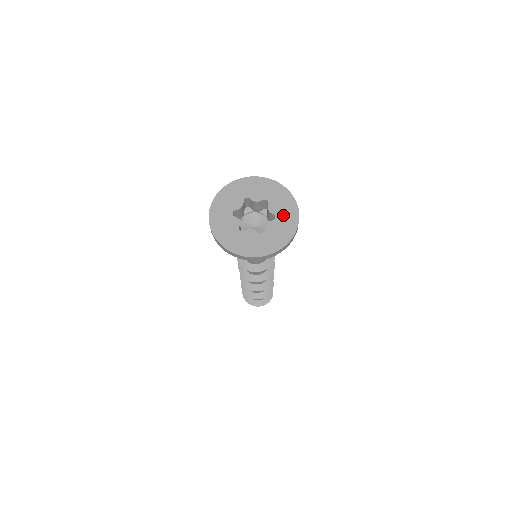
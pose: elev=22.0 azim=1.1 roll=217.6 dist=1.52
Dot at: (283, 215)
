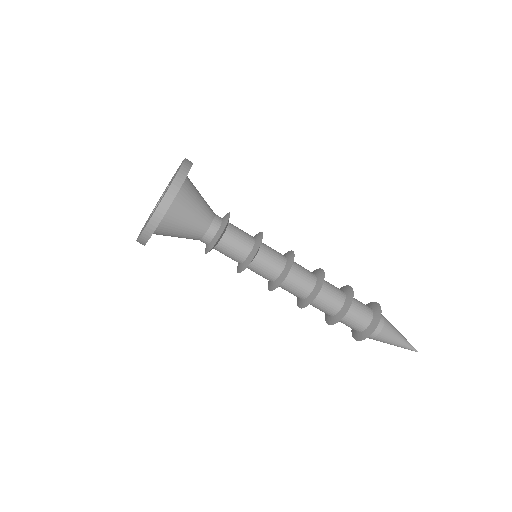
Dot at: occluded
